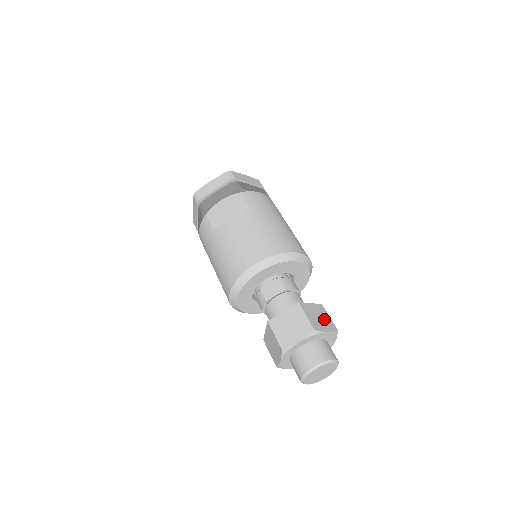
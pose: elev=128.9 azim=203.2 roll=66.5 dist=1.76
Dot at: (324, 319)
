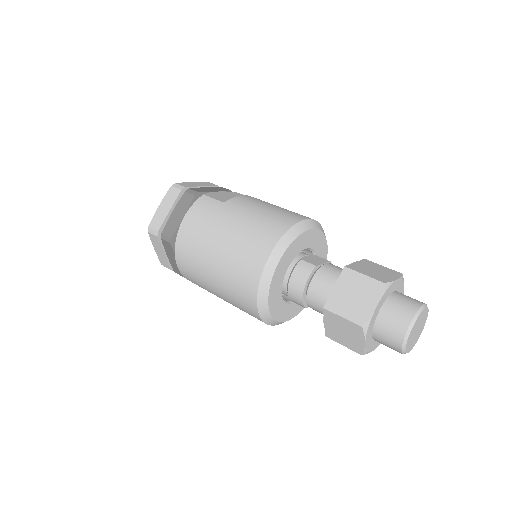
Dot at: occluded
